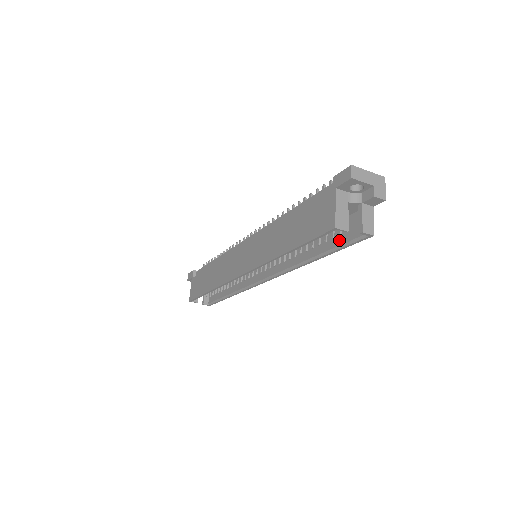
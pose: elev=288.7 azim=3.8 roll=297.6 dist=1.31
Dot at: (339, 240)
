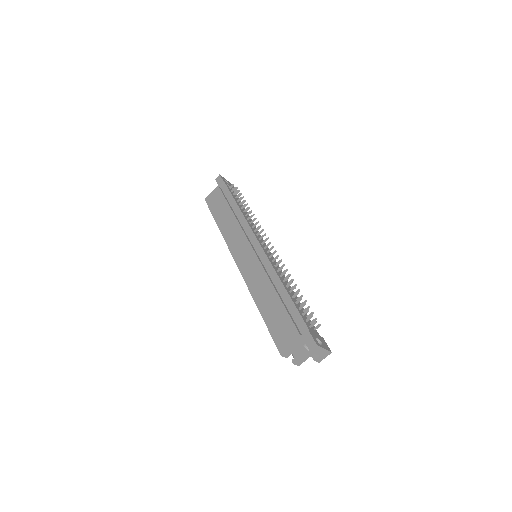
Dot at: occluded
